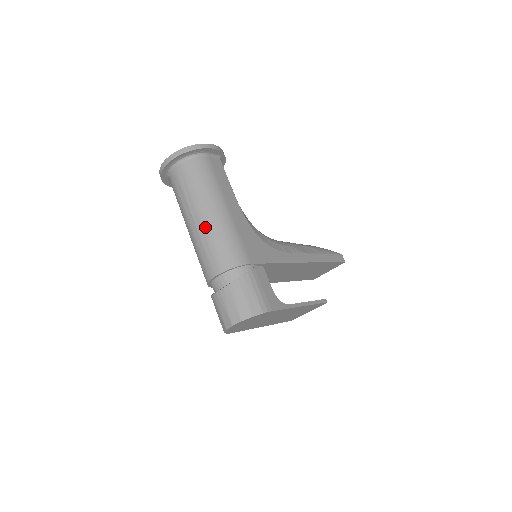
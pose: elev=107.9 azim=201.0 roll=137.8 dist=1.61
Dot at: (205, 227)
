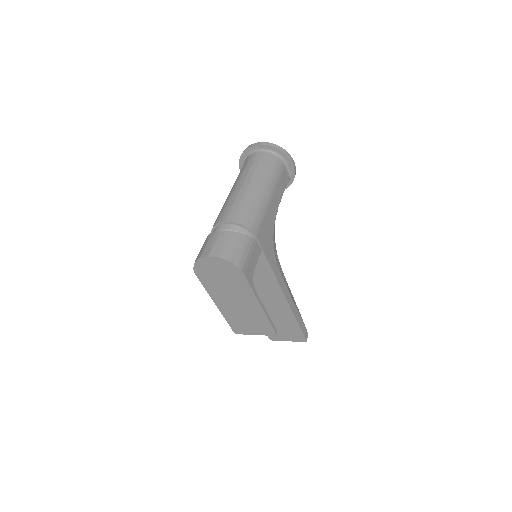
Dot at: (247, 192)
